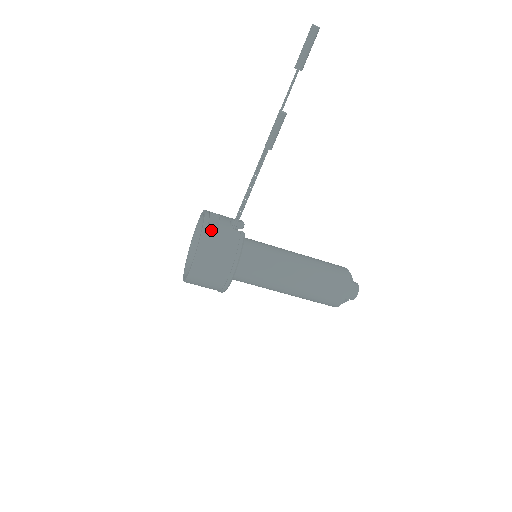
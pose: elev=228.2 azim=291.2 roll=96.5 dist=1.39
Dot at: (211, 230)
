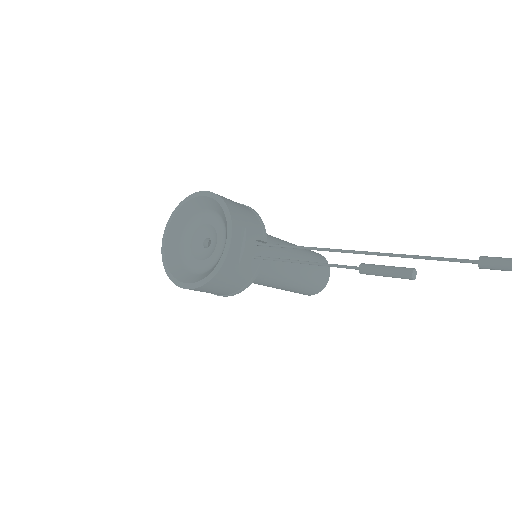
Dot at: (230, 267)
